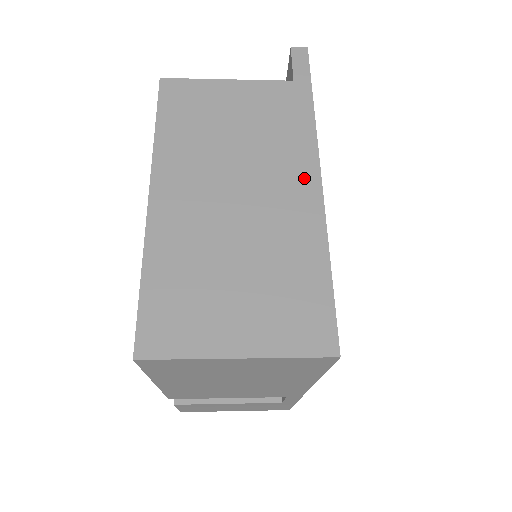
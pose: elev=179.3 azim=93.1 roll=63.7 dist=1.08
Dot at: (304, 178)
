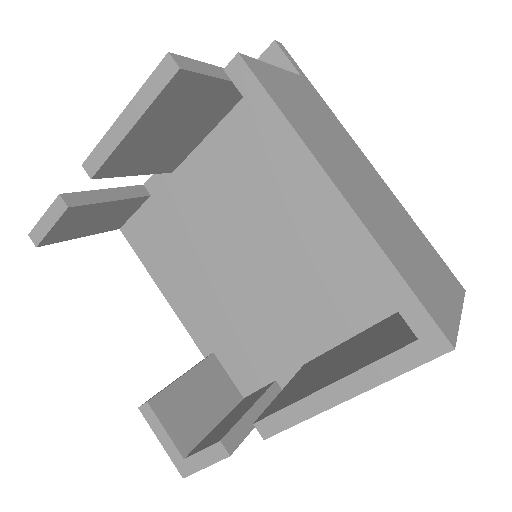
Dot at: (369, 166)
